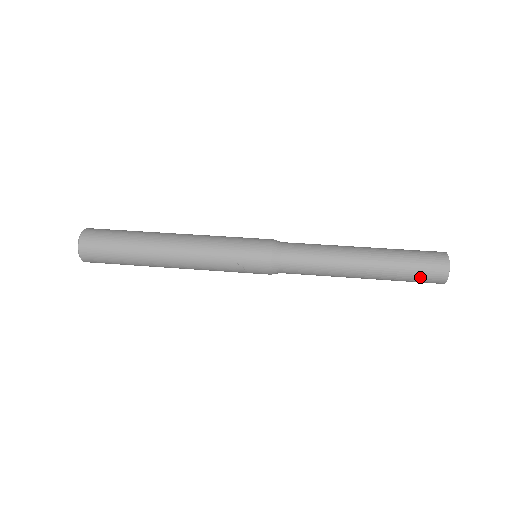
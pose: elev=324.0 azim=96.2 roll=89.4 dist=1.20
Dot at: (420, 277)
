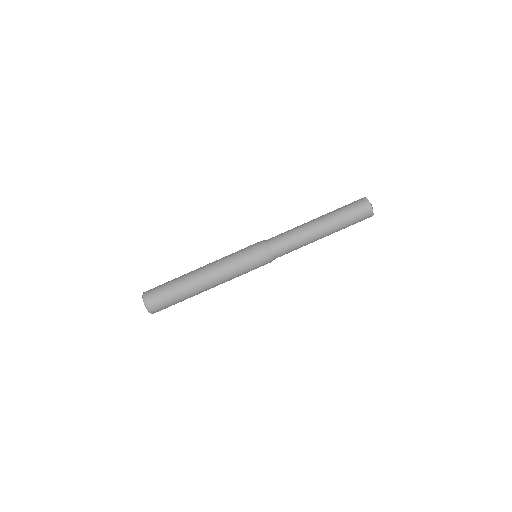
Dot at: occluded
